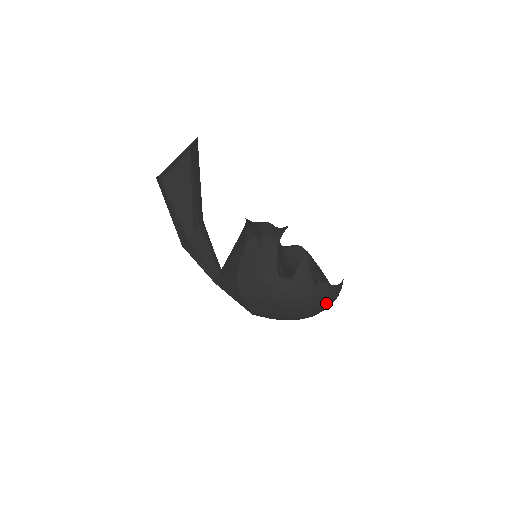
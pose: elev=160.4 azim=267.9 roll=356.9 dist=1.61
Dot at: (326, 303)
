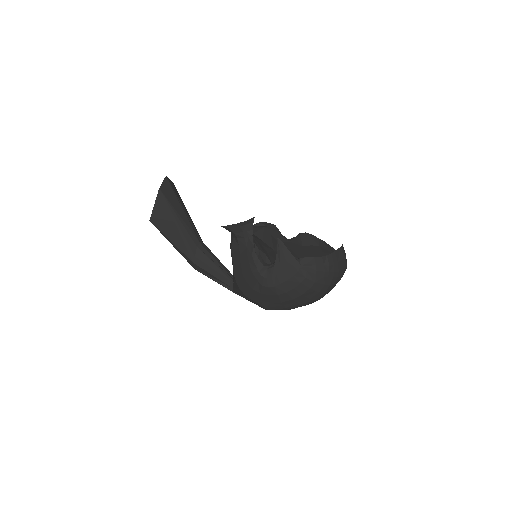
Dot at: (323, 277)
